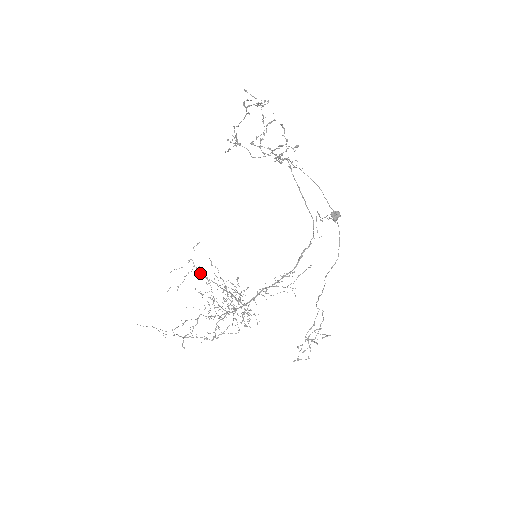
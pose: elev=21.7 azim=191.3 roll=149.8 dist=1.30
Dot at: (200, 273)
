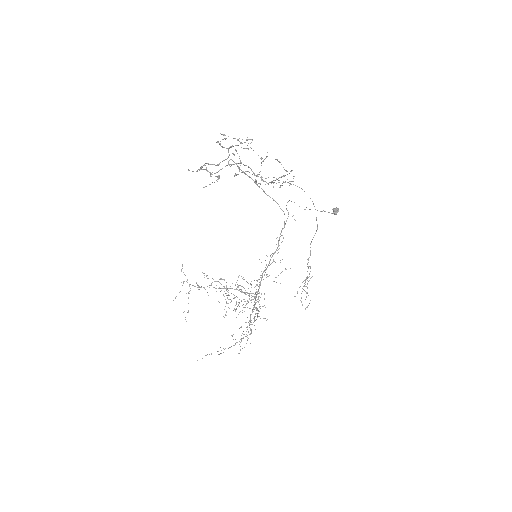
Dot at: occluded
